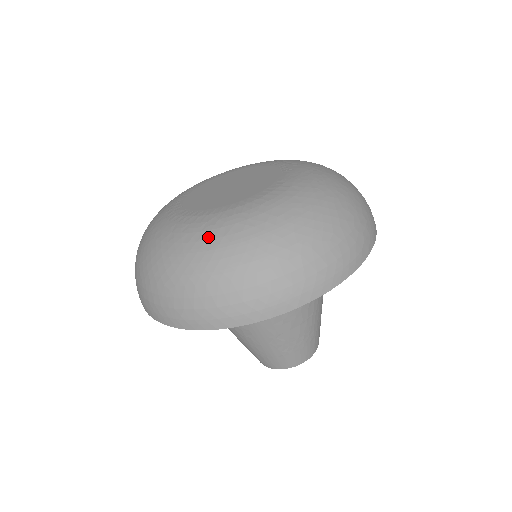
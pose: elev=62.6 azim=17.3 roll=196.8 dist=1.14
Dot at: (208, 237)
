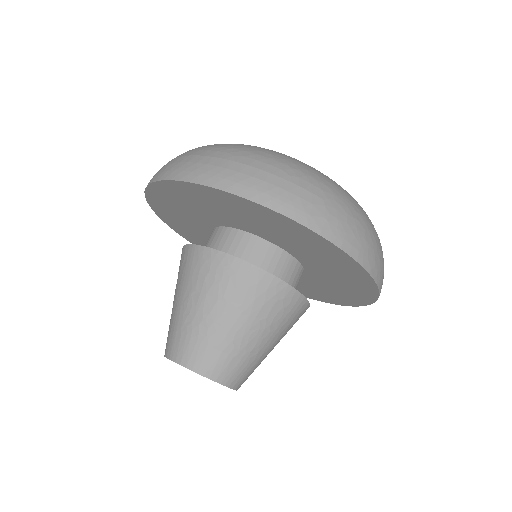
Dot at: occluded
